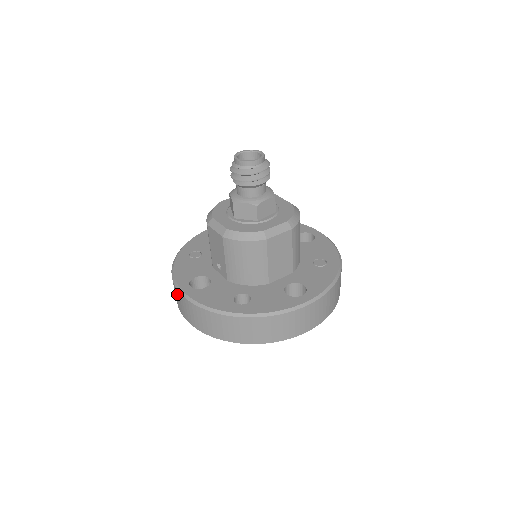
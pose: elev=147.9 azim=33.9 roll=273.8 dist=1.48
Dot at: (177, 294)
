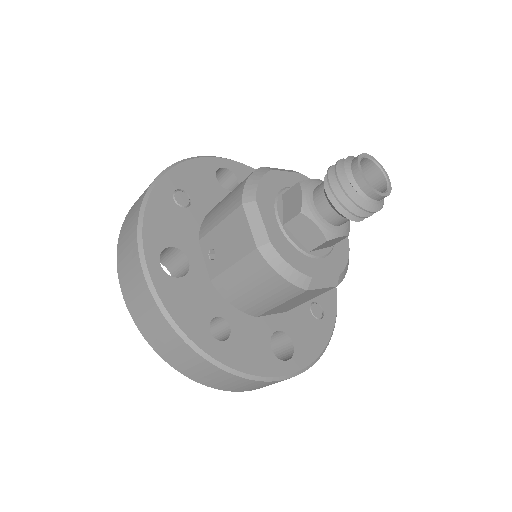
Dot at: (132, 255)
